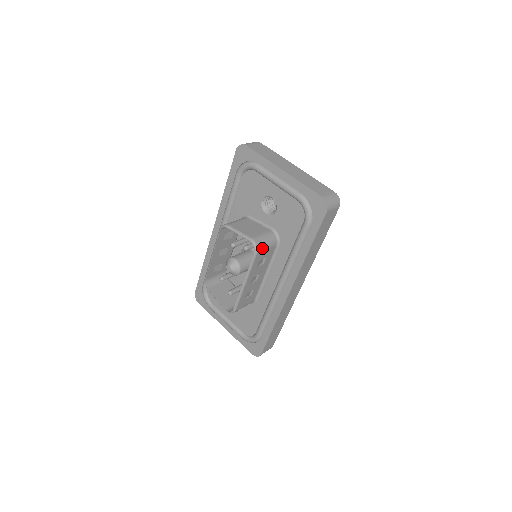
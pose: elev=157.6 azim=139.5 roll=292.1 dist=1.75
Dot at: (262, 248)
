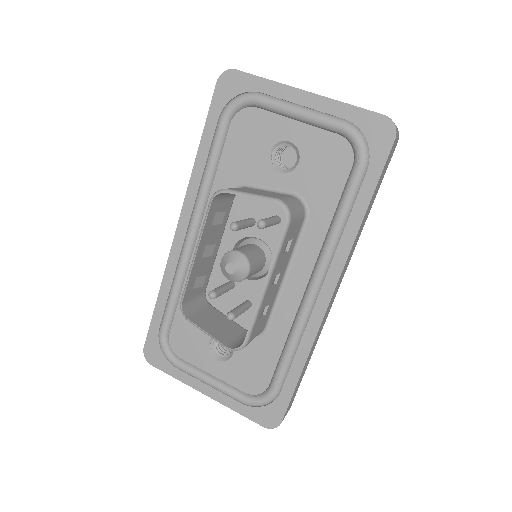
Dot at: (294, 216)
